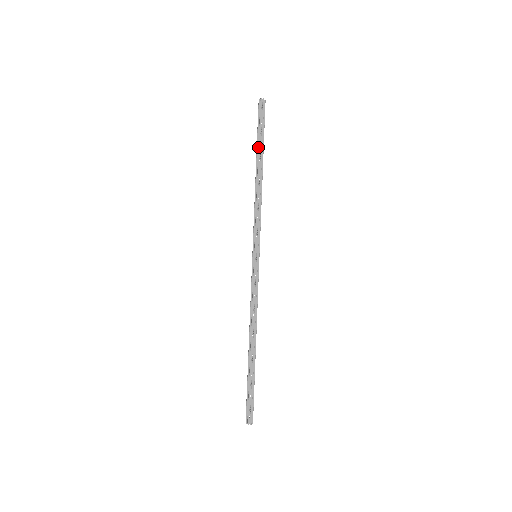
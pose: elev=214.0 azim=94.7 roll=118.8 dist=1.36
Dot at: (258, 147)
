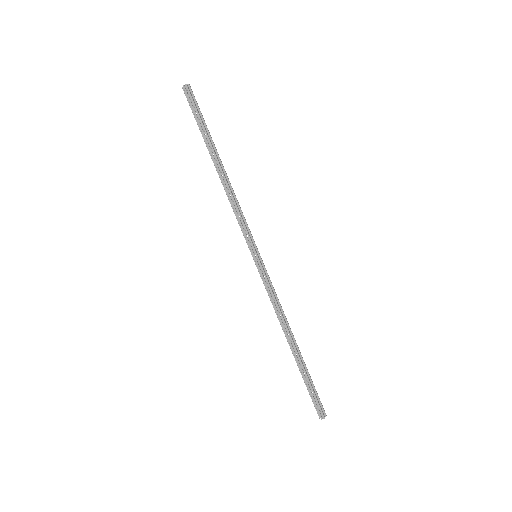
Dot at: (205, 141)
